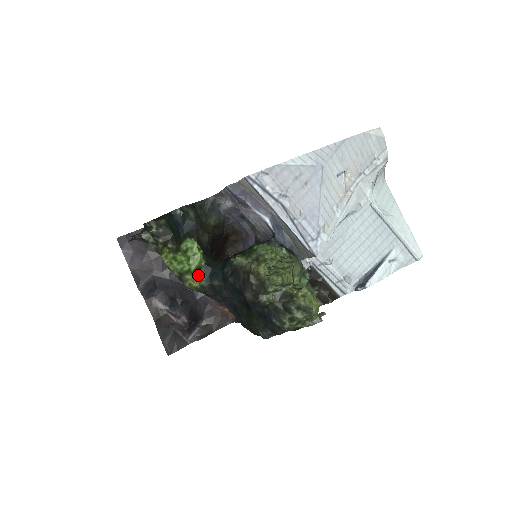
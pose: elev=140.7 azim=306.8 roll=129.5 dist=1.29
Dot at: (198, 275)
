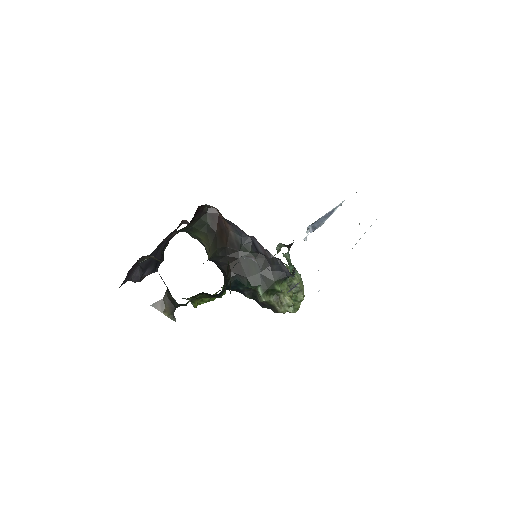
Dot at: occluded
